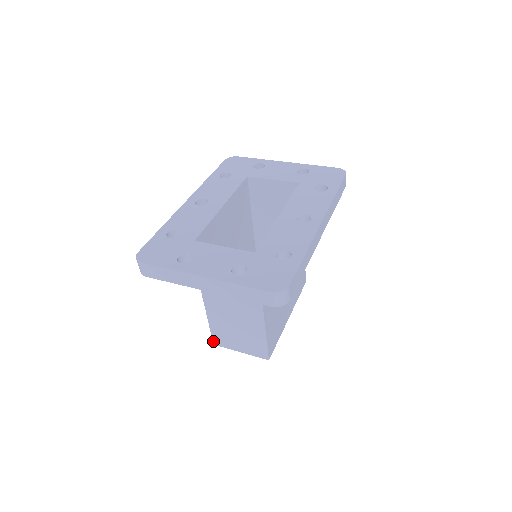
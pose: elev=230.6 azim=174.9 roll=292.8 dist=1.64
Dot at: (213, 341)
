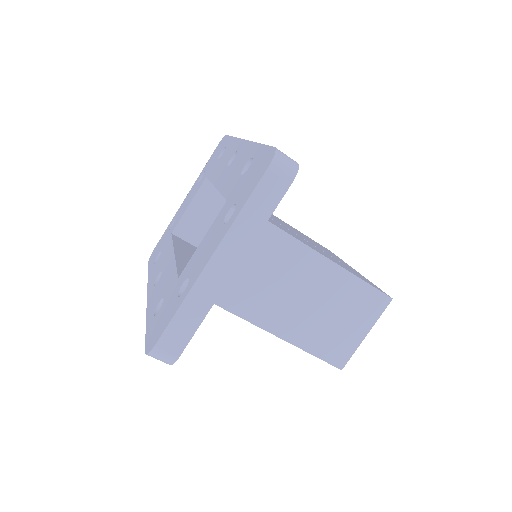
Dot at: (336, 367)
